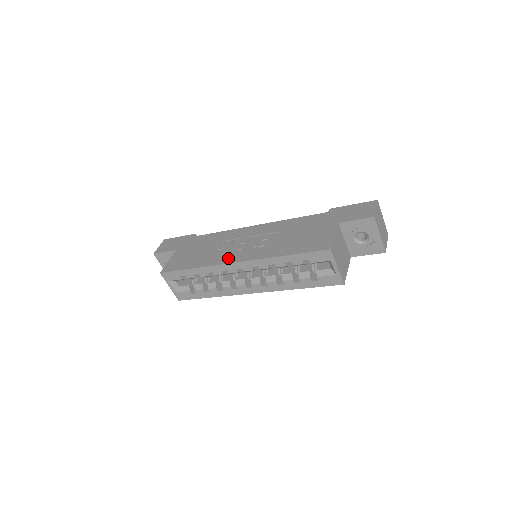
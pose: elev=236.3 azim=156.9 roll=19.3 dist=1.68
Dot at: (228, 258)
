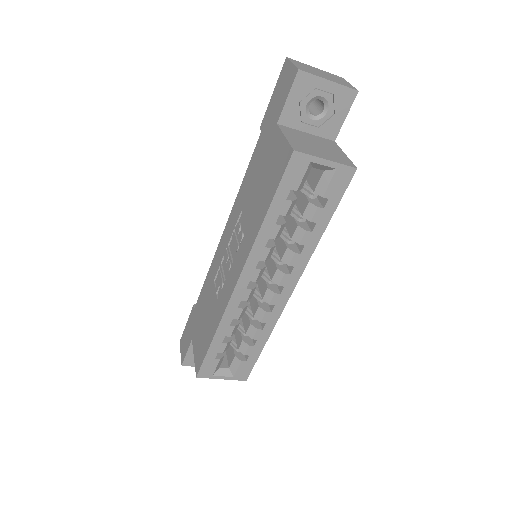
Dot at: (228, 289)
